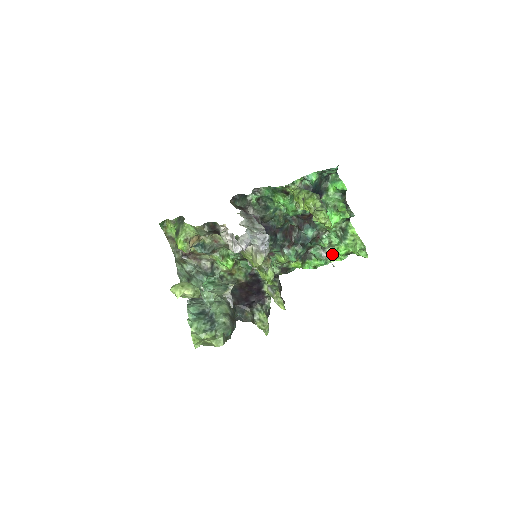
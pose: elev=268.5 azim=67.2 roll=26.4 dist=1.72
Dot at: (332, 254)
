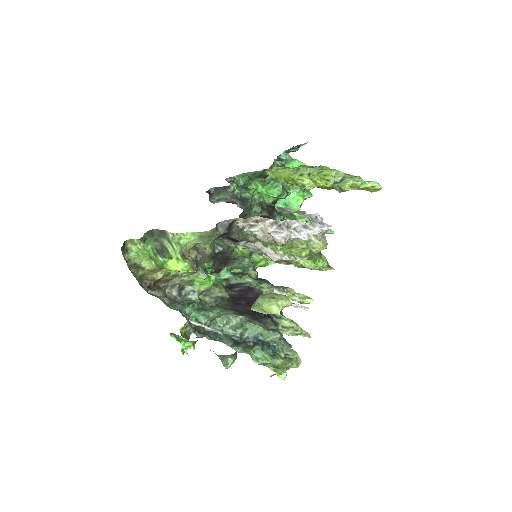
Dot at: occluded
